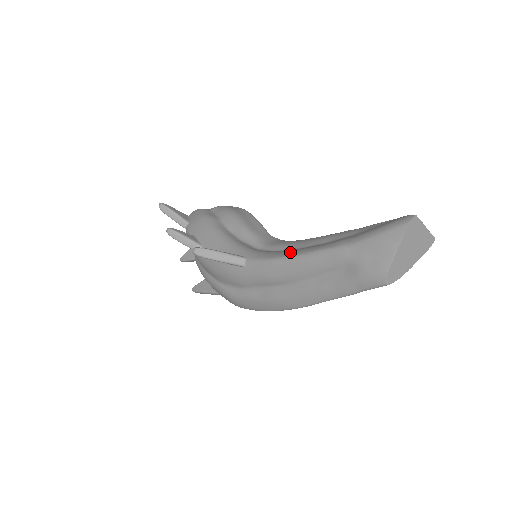
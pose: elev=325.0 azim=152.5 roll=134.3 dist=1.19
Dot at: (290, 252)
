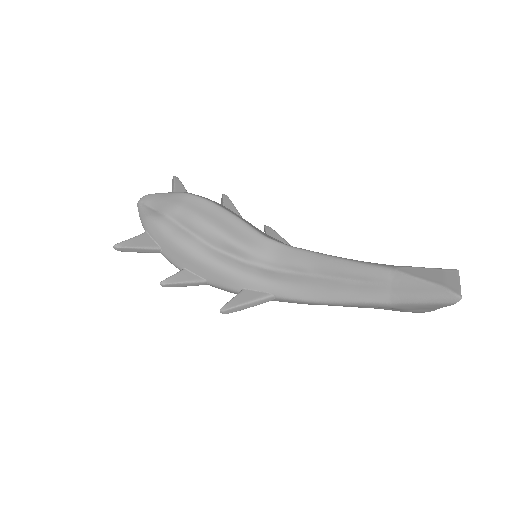
Dot at: (324, 294)
